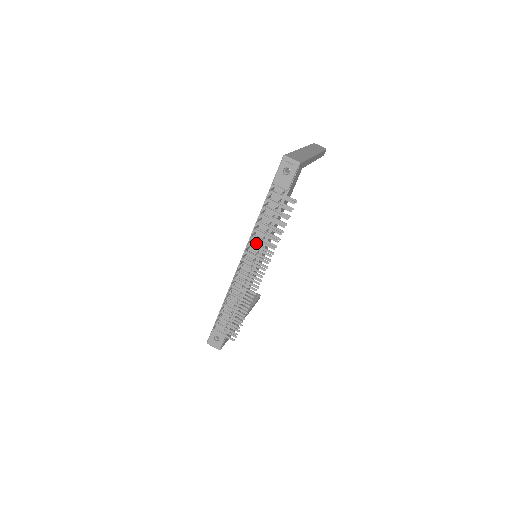
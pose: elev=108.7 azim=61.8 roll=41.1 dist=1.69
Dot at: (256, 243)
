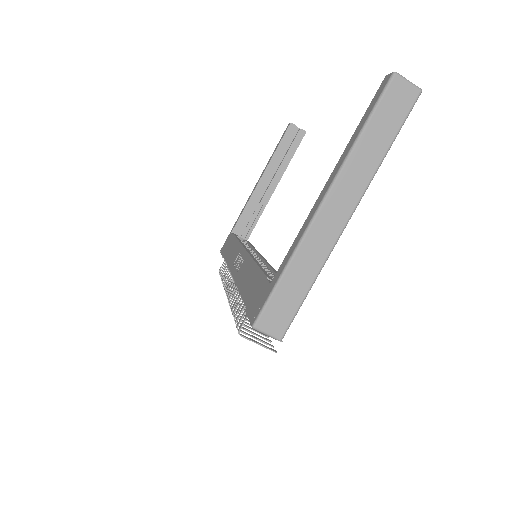
Dot at: occluded
